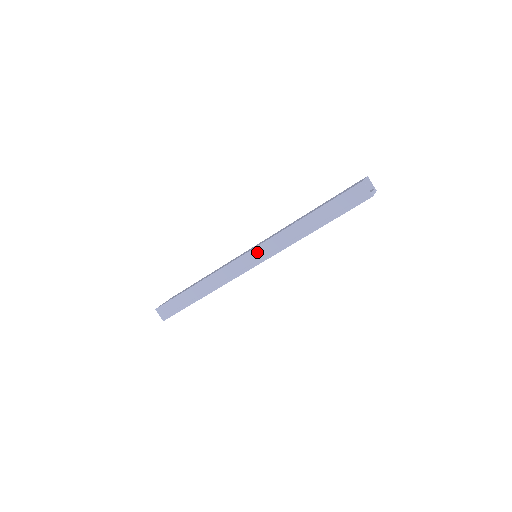
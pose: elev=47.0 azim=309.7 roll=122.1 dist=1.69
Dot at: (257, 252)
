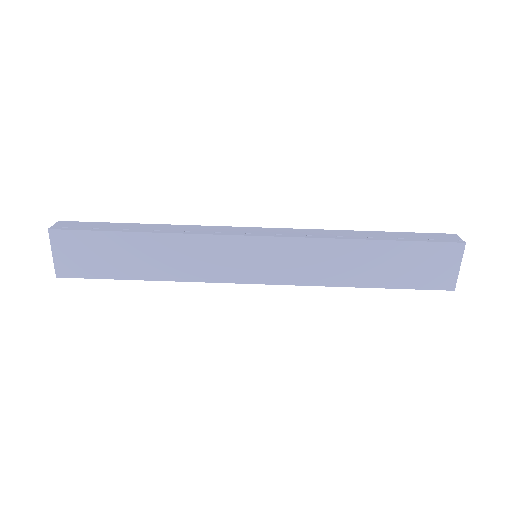
Dot at: (274, 230)
